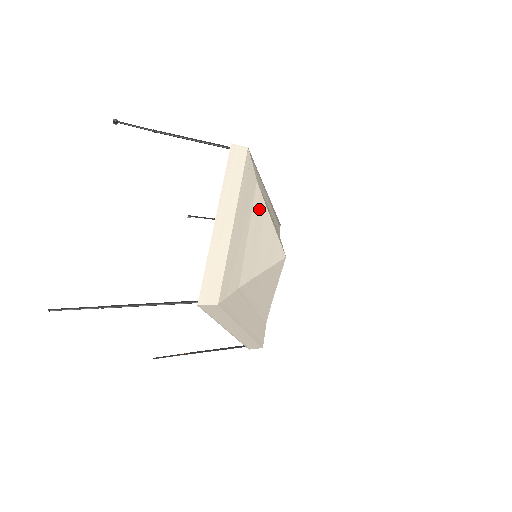
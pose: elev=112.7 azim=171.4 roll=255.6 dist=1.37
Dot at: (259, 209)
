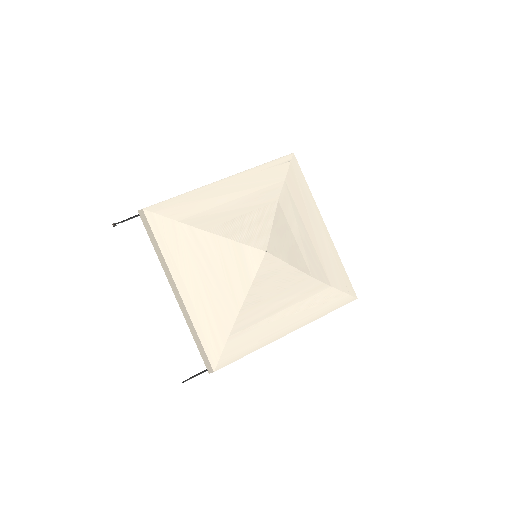
Dot at: (200, 244)
